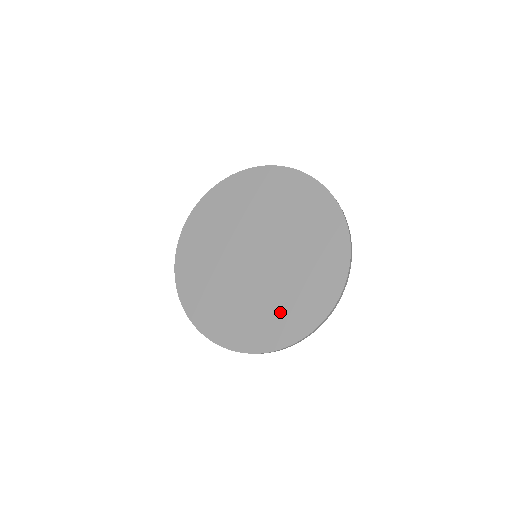
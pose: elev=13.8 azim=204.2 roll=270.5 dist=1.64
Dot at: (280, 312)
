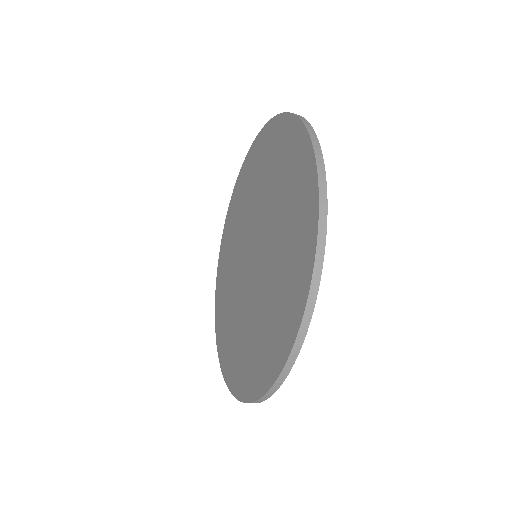
Dot at: (275, 310)
